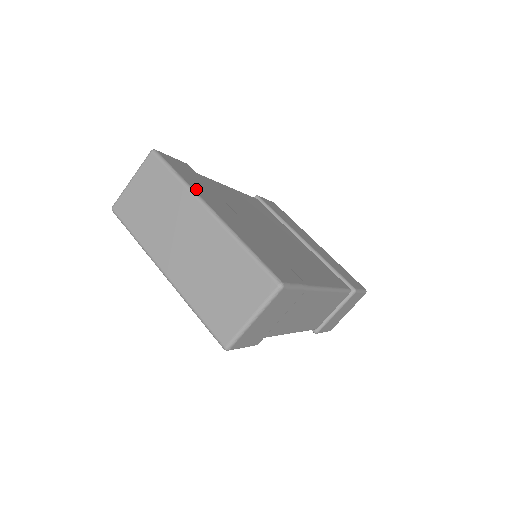
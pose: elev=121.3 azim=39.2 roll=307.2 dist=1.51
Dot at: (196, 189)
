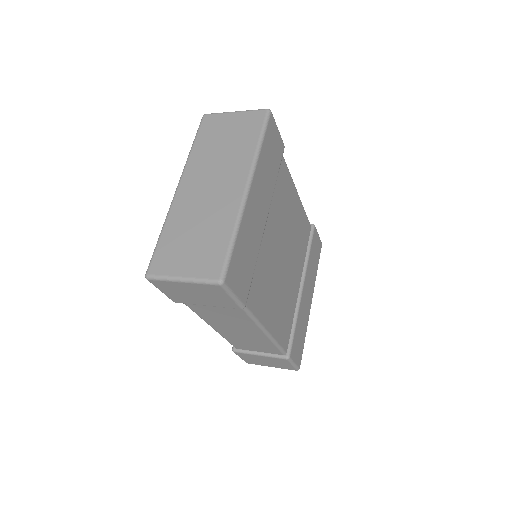
Dot at: (260, 164)
